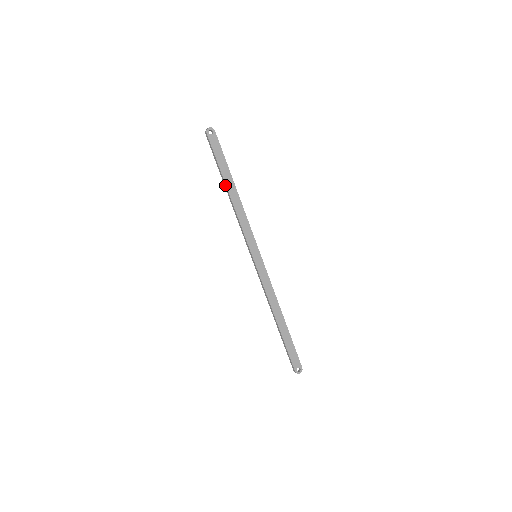
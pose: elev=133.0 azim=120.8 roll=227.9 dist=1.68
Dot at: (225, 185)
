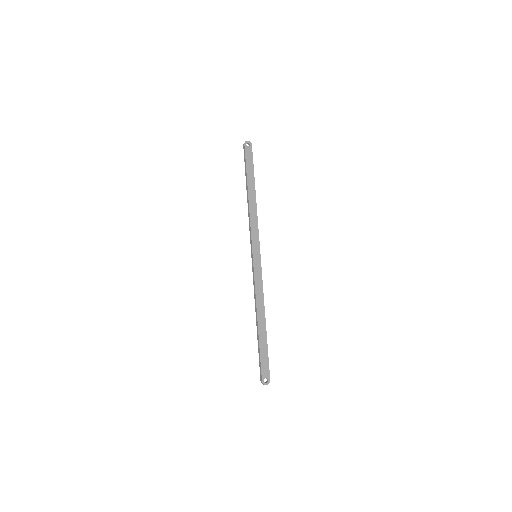
Dot at: (247, 188)
